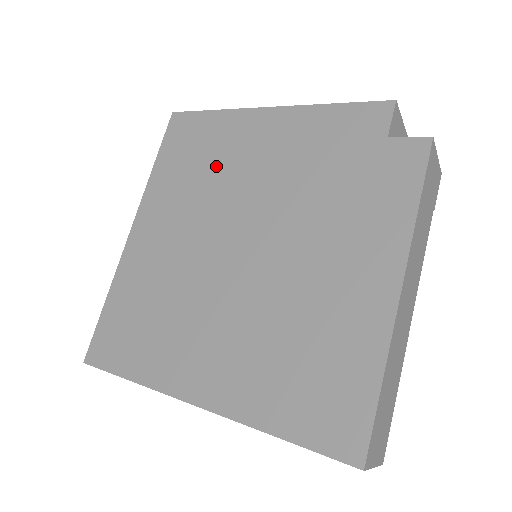
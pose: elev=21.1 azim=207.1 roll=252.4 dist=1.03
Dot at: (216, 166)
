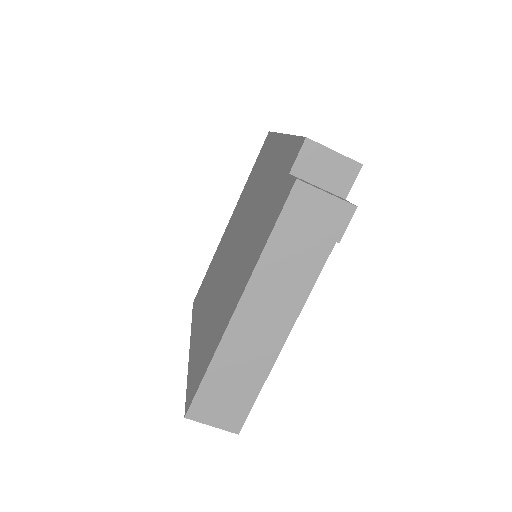
Dot at: (256, 181)
